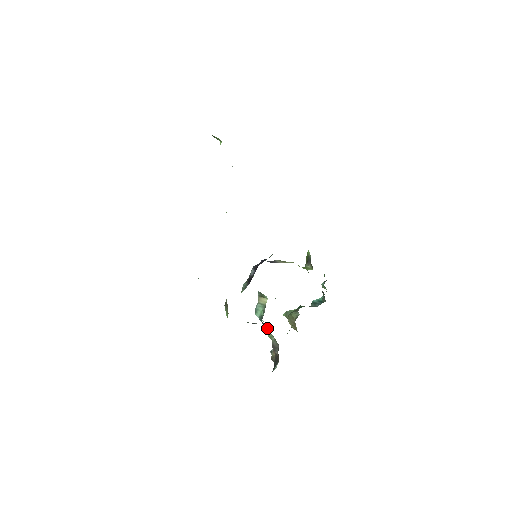
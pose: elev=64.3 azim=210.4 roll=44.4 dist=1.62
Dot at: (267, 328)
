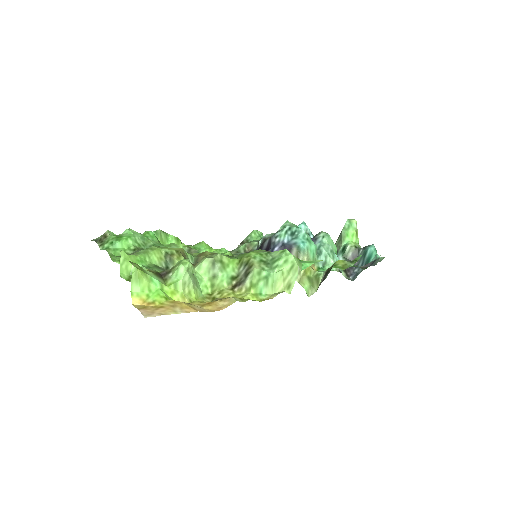
Dot at: occluded
